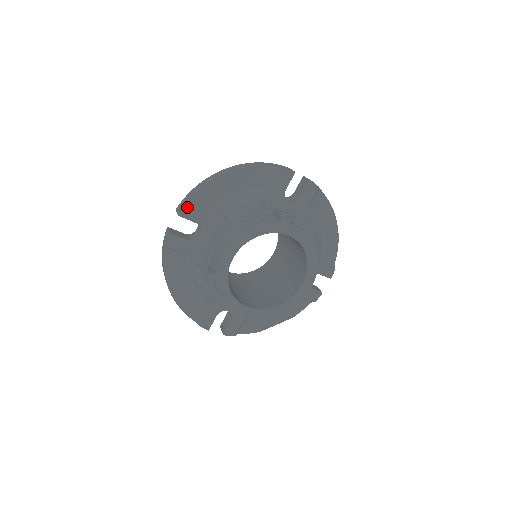
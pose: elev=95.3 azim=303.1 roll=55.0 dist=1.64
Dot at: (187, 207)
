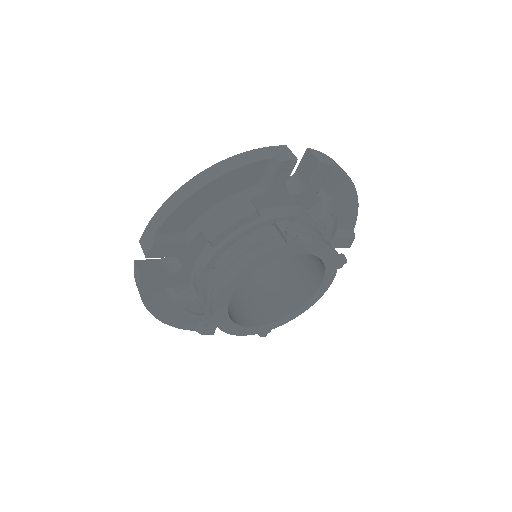
Dot at: (155, 246)
